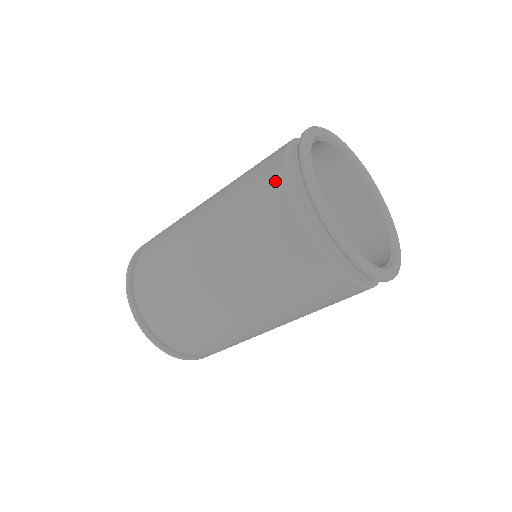
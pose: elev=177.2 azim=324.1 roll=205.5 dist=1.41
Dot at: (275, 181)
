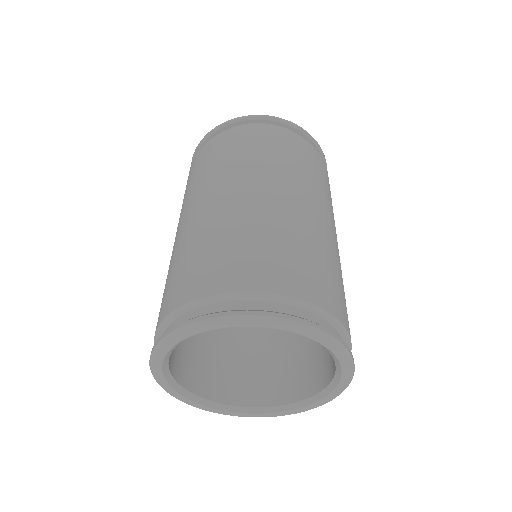
Dot at: (159, 317)
